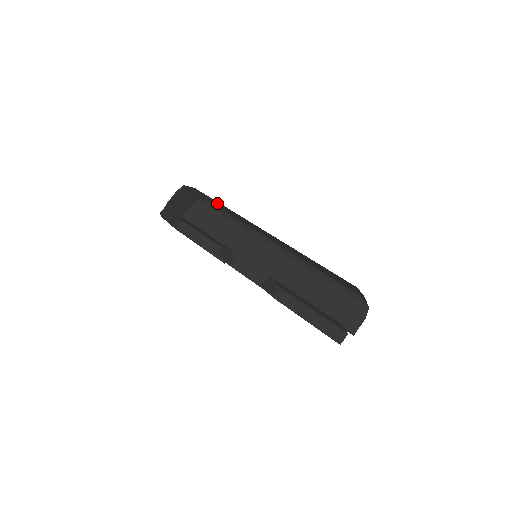
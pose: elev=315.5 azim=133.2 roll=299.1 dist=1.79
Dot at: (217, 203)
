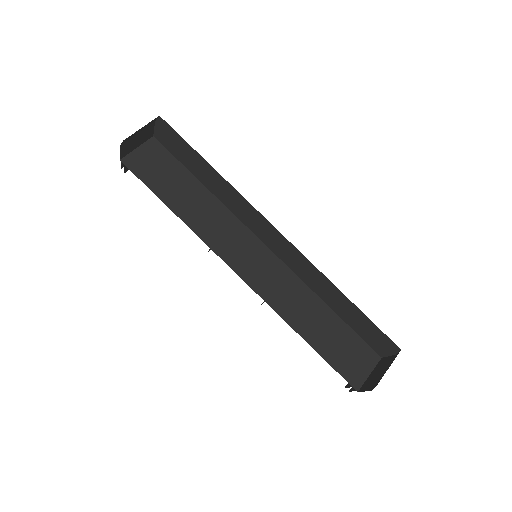
Dot at: occluded
